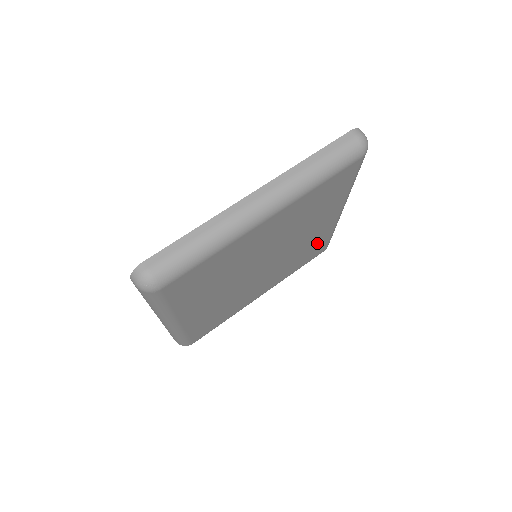
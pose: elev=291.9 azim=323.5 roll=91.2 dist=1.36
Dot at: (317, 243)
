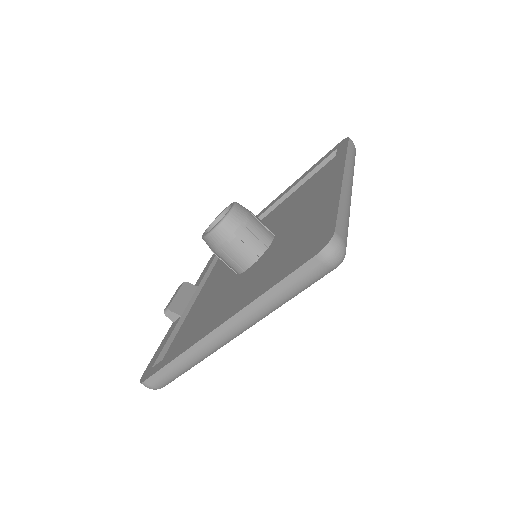
Dot at: occluded
